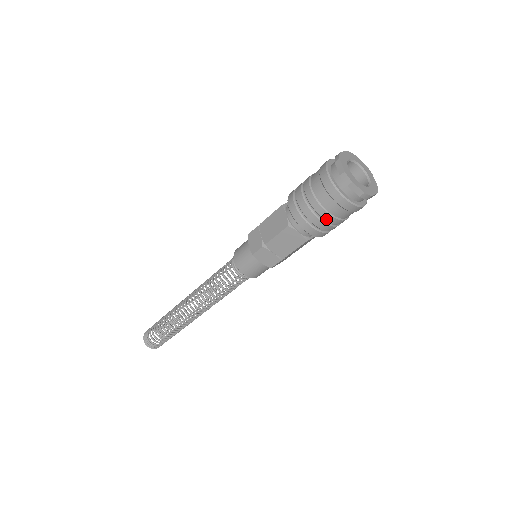
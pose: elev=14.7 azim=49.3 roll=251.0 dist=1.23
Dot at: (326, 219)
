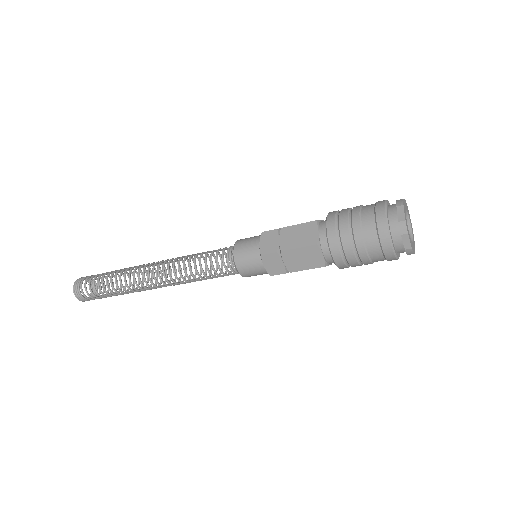
Dot at: (360, 255)
